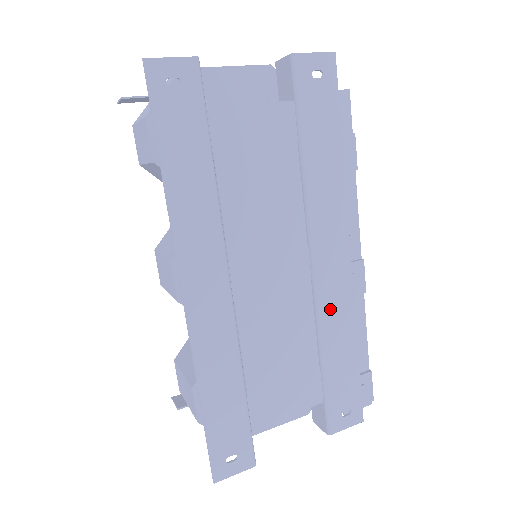
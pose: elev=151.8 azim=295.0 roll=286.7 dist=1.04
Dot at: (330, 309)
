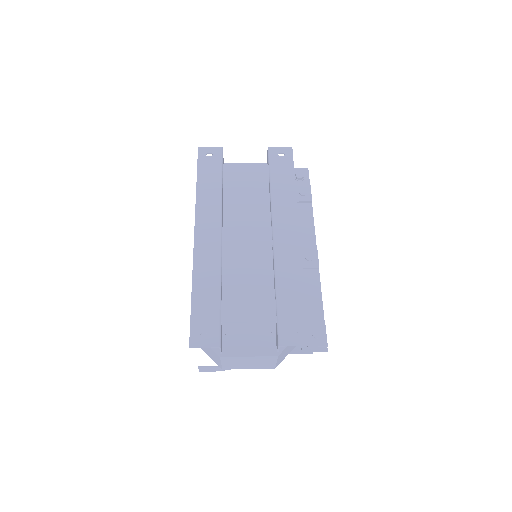
Dot at: (284, 261)
